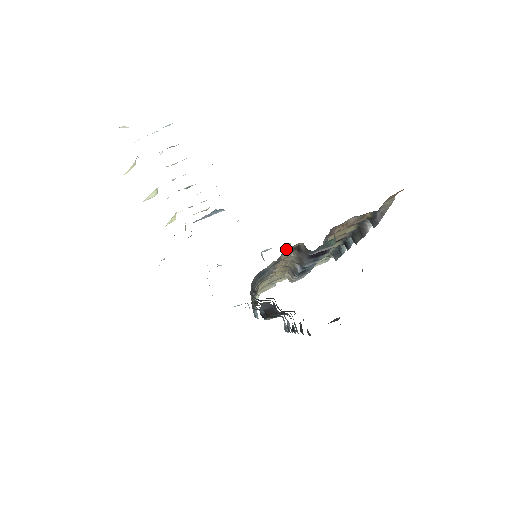
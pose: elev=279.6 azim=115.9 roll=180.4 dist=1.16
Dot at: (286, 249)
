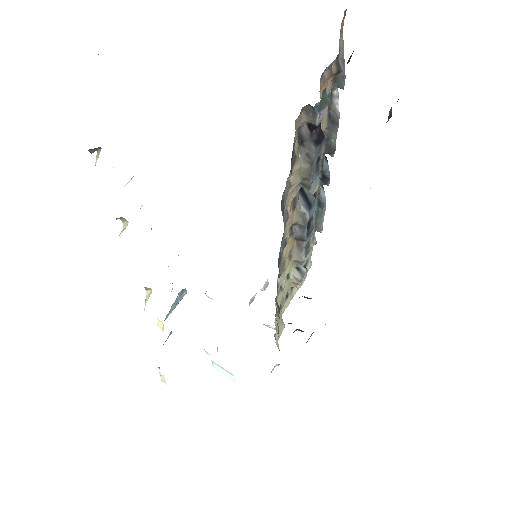
Dot at: (296, 120)
